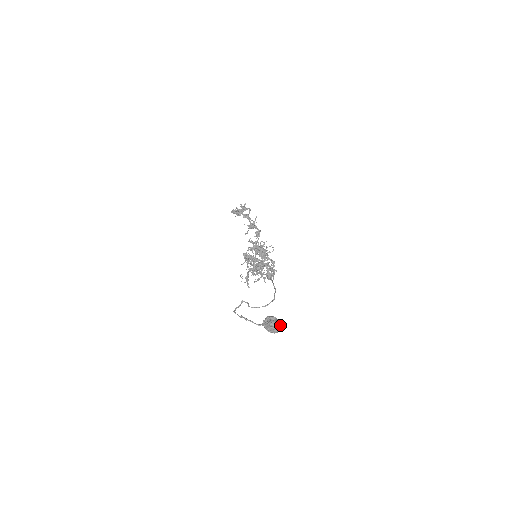
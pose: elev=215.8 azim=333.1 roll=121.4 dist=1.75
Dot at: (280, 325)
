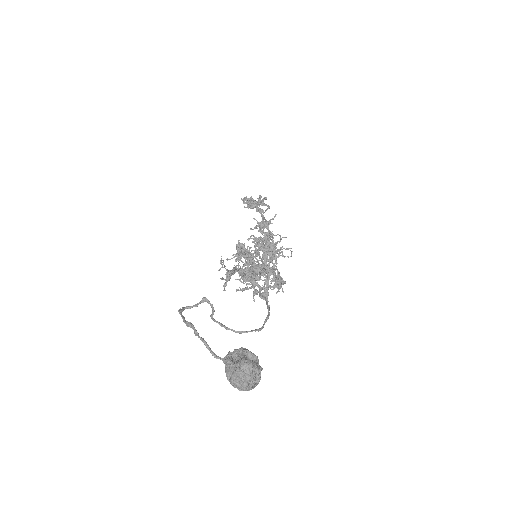
Dot at: (258, 378)
